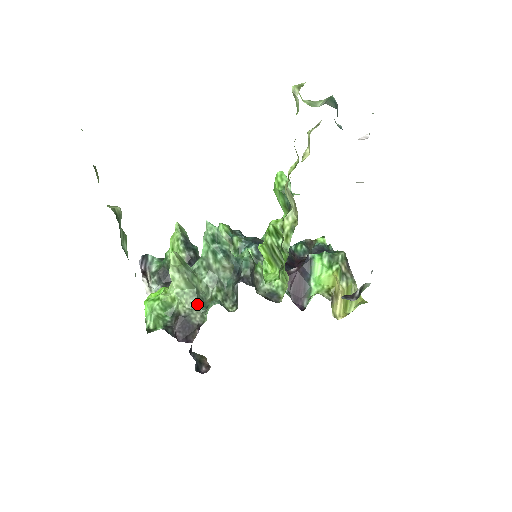
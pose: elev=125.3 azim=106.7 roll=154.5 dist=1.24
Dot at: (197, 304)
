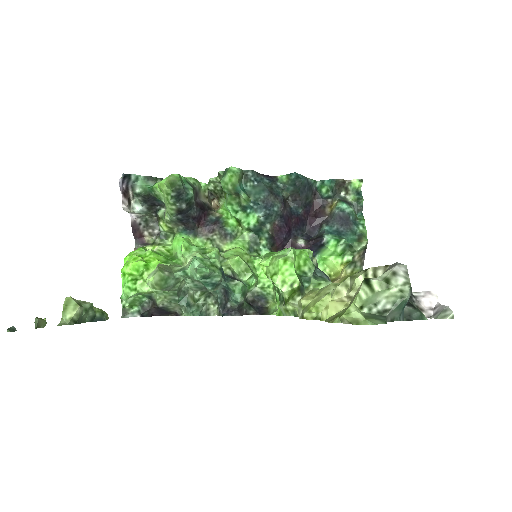
Dot at: (177, 300)
